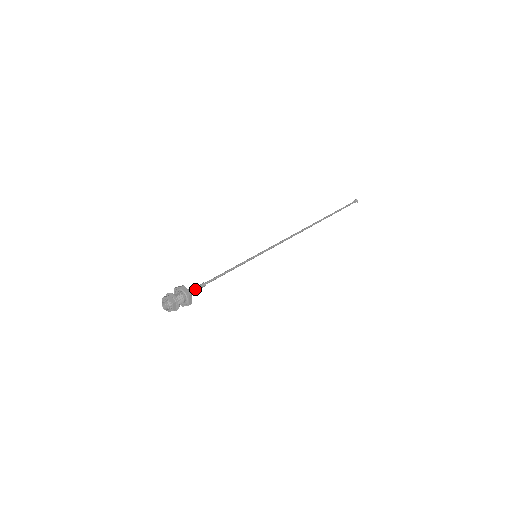
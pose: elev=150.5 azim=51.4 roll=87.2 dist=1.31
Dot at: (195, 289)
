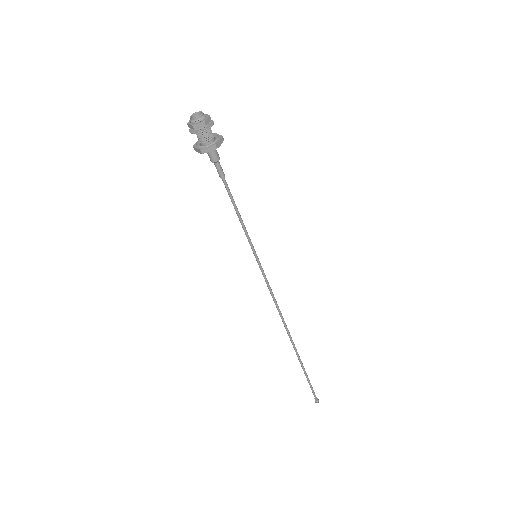
Dot at: (219, 159)
